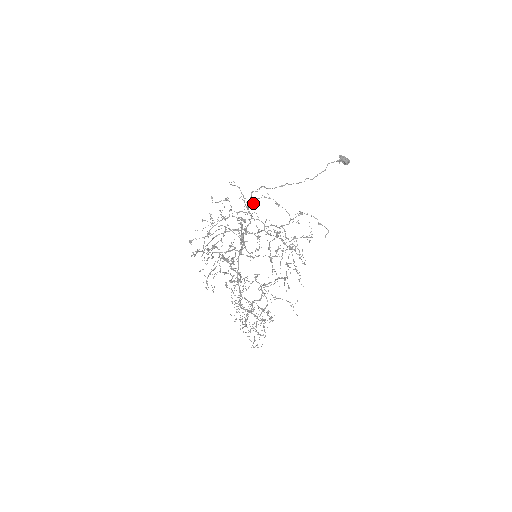
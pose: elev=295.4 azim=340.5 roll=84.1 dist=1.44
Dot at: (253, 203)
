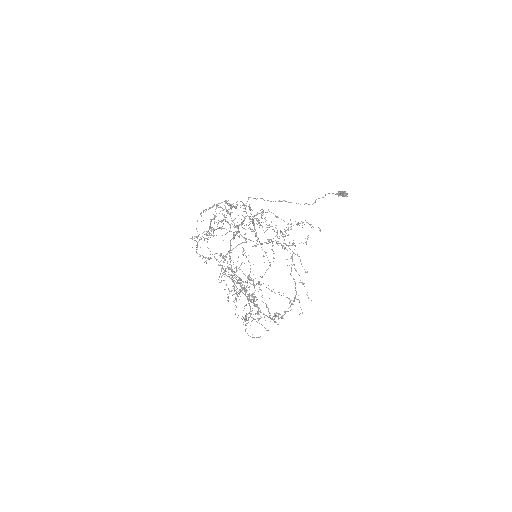
Dot at: occluded
